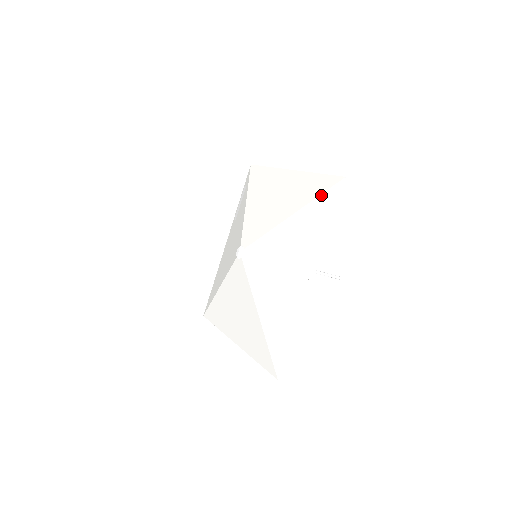
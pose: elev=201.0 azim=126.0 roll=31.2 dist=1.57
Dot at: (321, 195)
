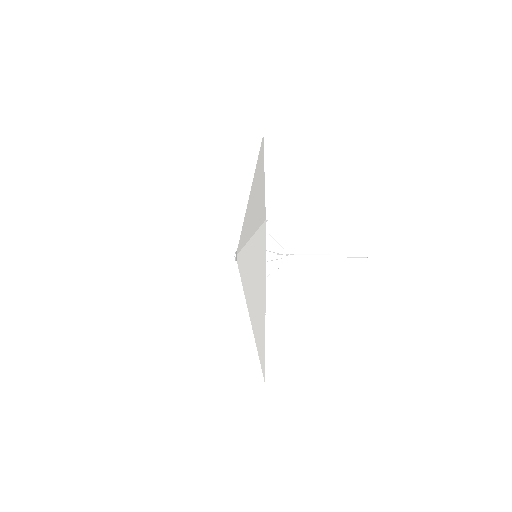
Dot at: (258, 230)
